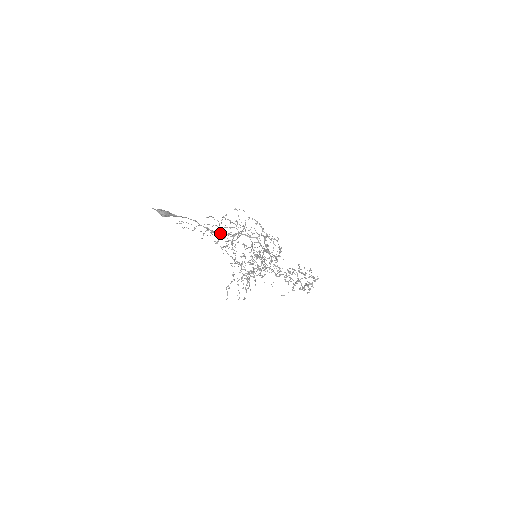
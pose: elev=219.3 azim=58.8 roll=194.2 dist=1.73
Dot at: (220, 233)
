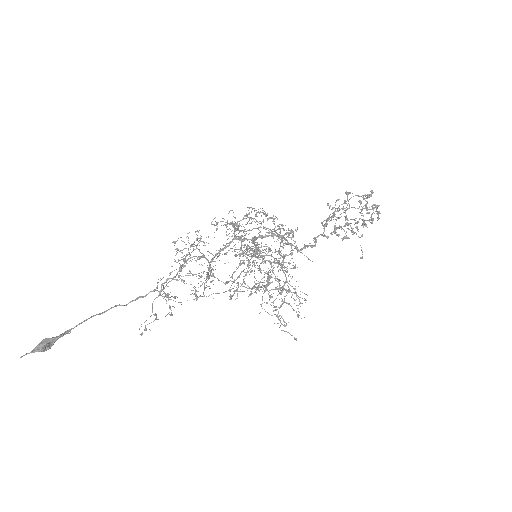
Dot at: occluded
